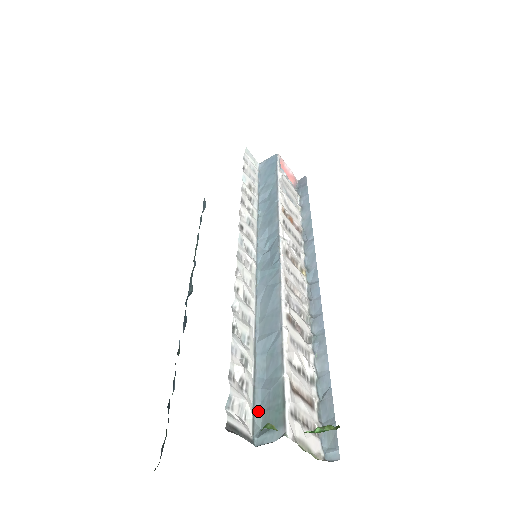
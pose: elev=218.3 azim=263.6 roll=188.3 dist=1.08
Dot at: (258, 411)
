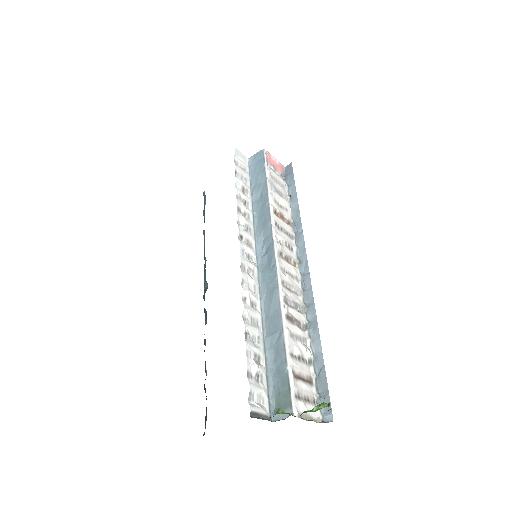
Dot at: (272, 395)
